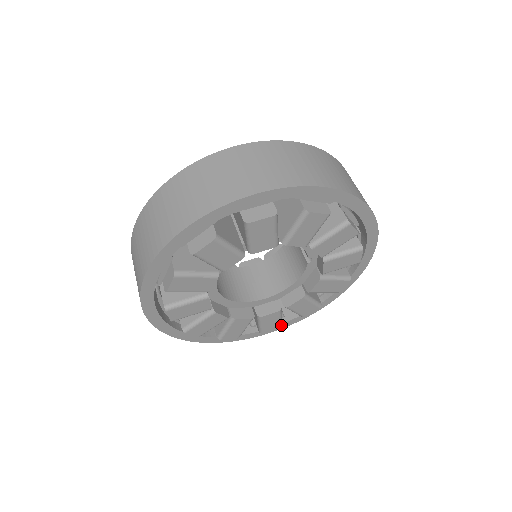
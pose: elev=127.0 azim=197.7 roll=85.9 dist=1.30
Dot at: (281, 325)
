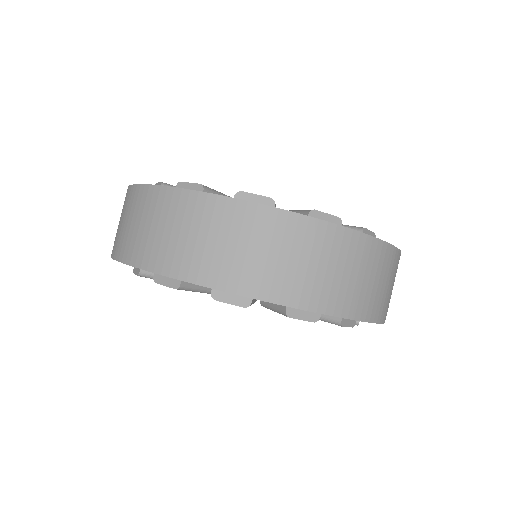
Dot at: occluded
